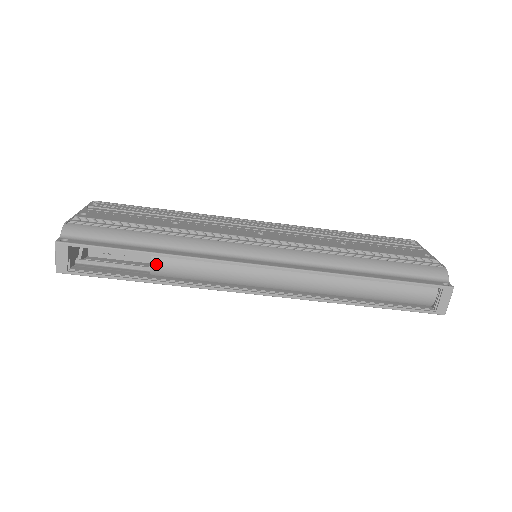
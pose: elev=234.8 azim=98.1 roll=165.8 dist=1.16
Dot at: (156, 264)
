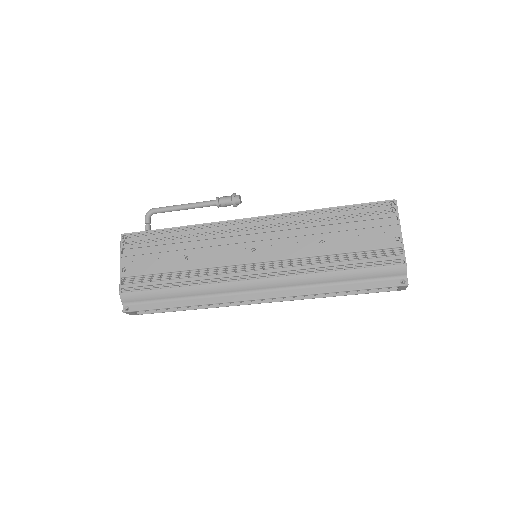
Dot at: occluded
